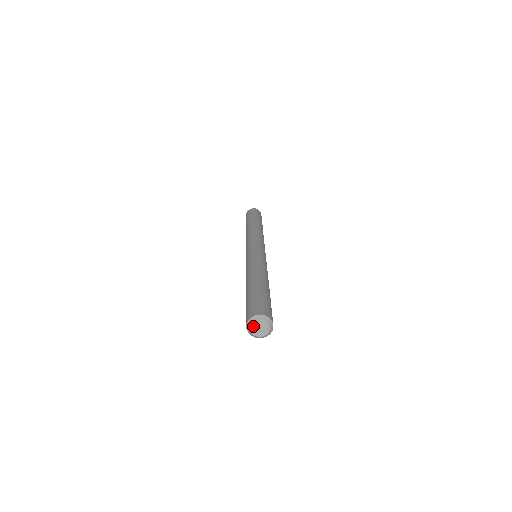
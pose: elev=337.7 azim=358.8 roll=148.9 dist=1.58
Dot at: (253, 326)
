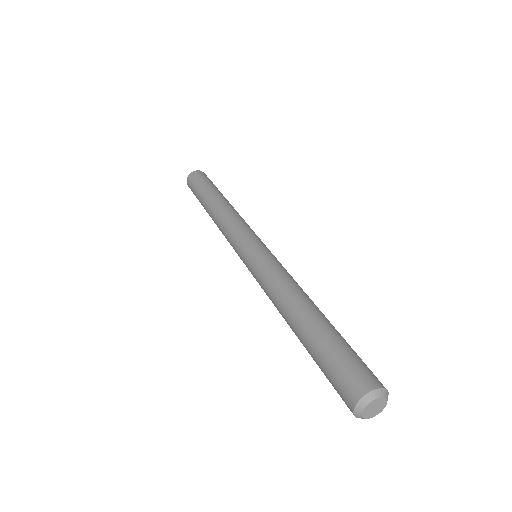
Dot at: (367, 408)
